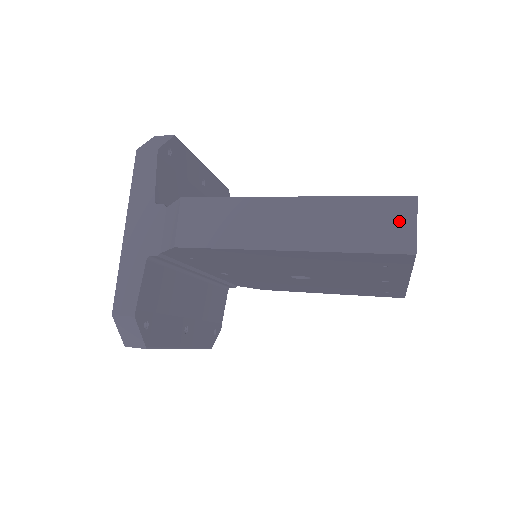
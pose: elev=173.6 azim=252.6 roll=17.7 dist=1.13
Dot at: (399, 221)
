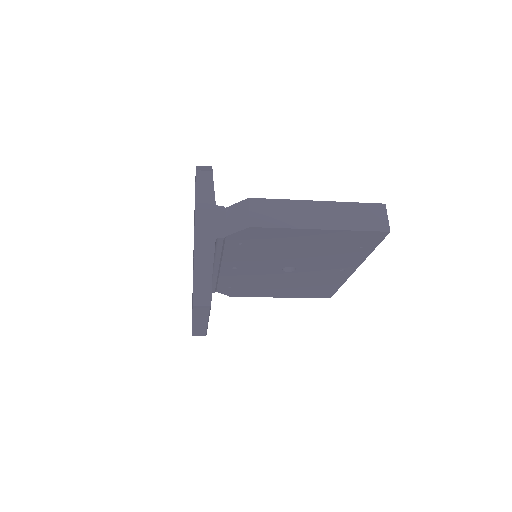
Dot at: (379, 215)
